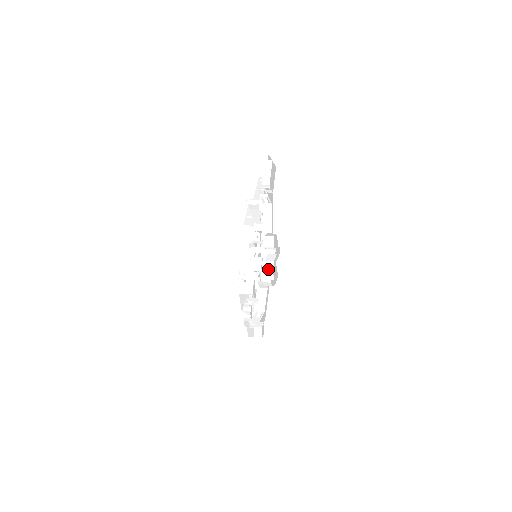
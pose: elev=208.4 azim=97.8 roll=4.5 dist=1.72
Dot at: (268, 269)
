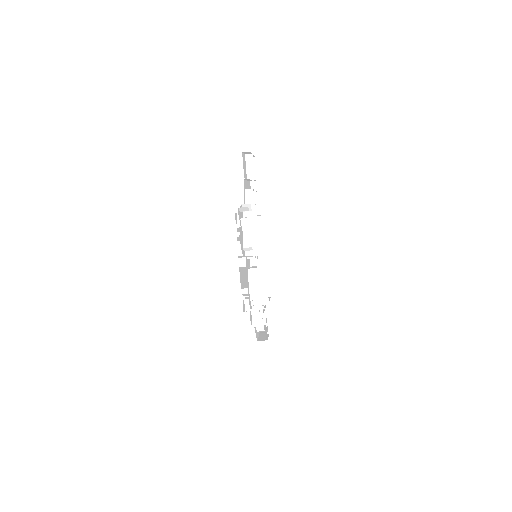
Dot at: (247, 240)
